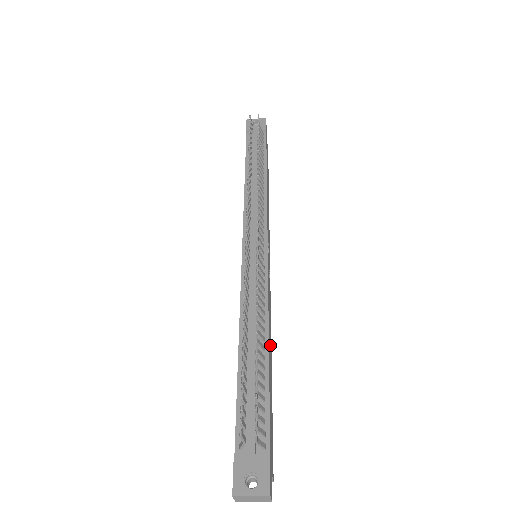
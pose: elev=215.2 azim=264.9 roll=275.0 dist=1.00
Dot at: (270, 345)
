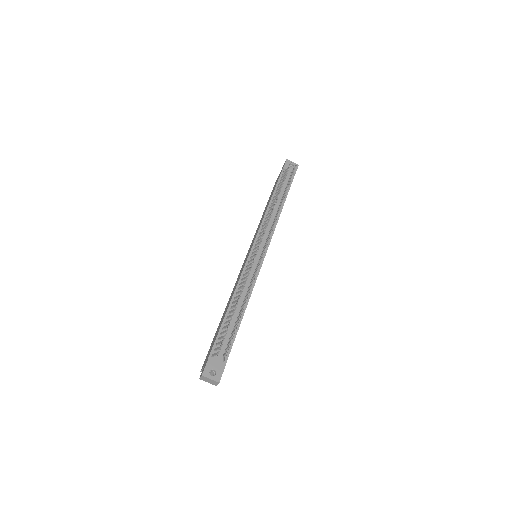
Dot at: occluded
